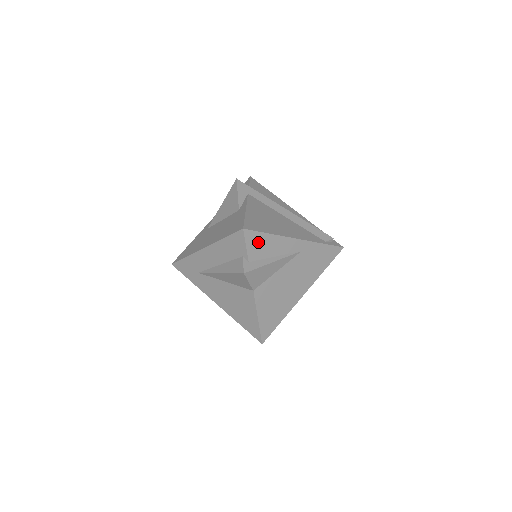
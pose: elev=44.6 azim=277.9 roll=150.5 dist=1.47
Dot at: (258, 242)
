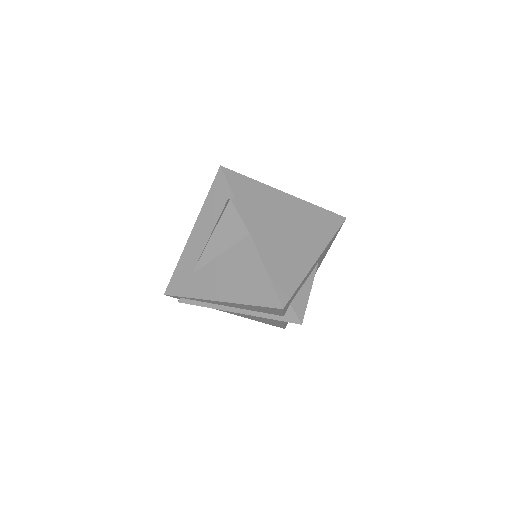
Dot at: (241, 183)
